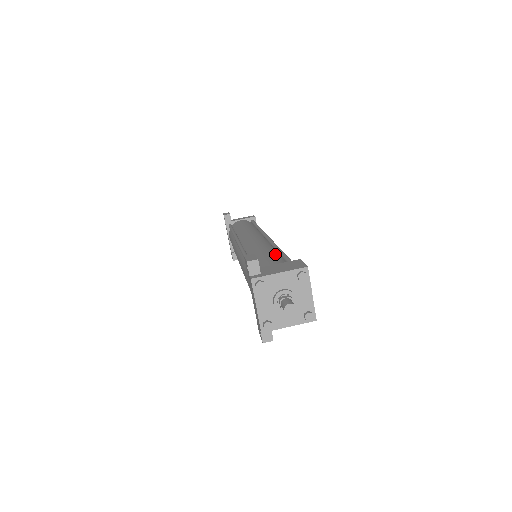
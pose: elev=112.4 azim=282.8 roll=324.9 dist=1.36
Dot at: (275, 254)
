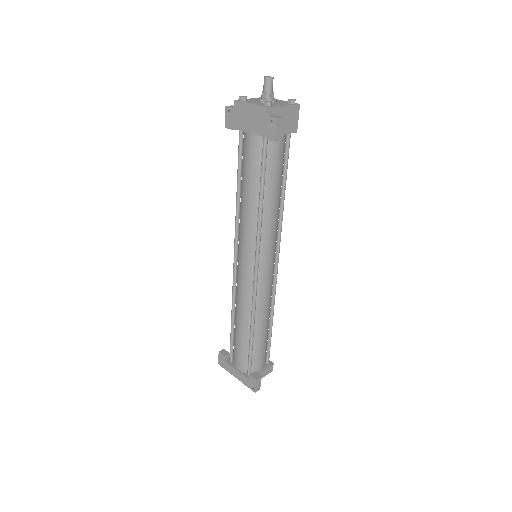
Dot at: occluded
